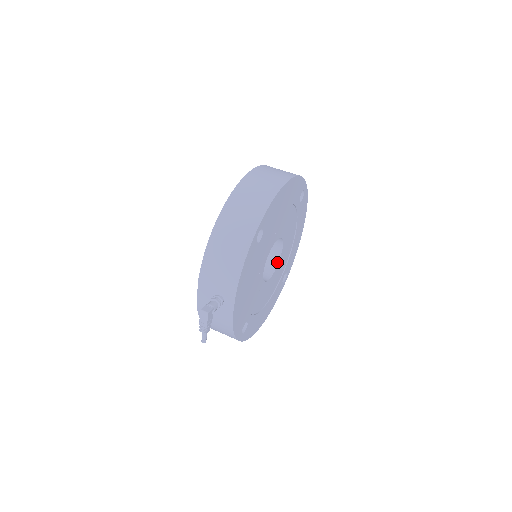
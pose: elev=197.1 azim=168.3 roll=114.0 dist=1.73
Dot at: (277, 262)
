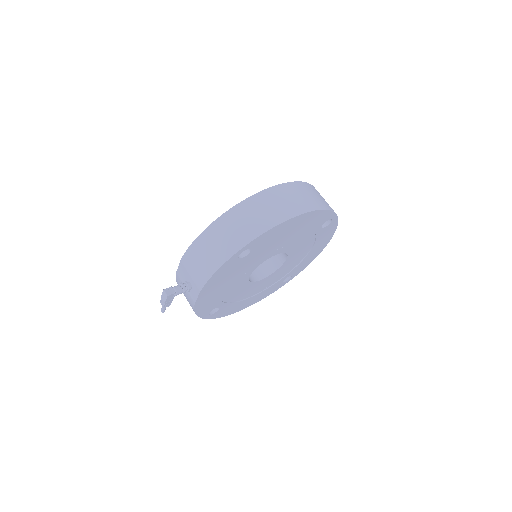
Dot at: (277, 268)
